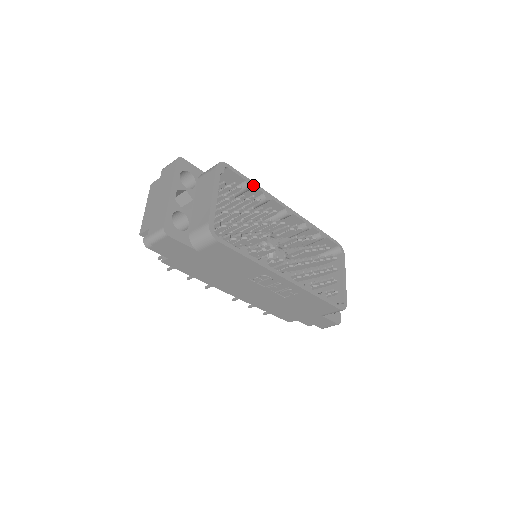
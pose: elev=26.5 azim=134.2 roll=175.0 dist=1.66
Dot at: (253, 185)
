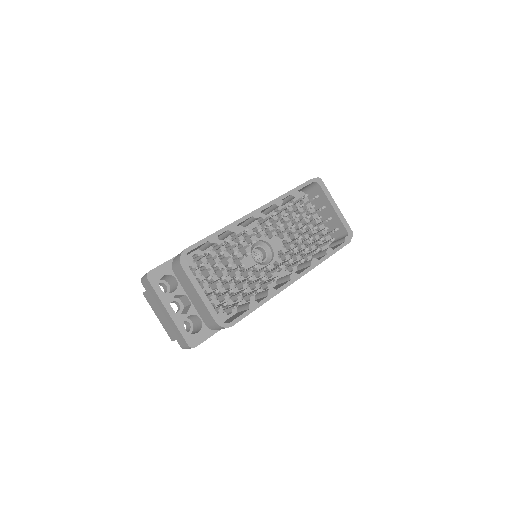
Dot at: (216, 236)
